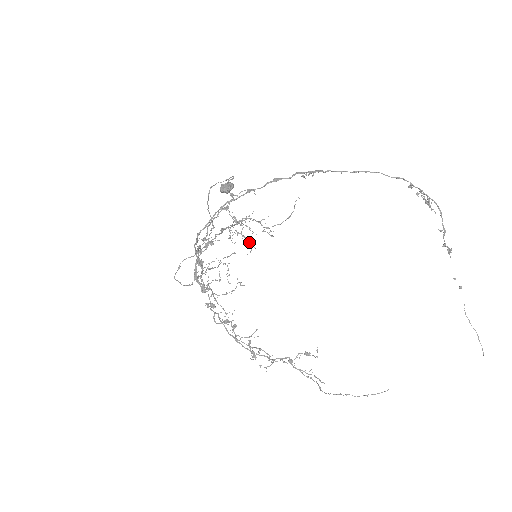
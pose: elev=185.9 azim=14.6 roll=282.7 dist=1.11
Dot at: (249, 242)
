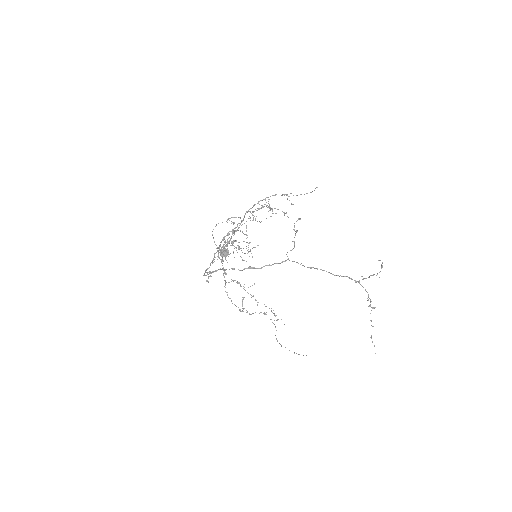
Dot at: (272, 210)
